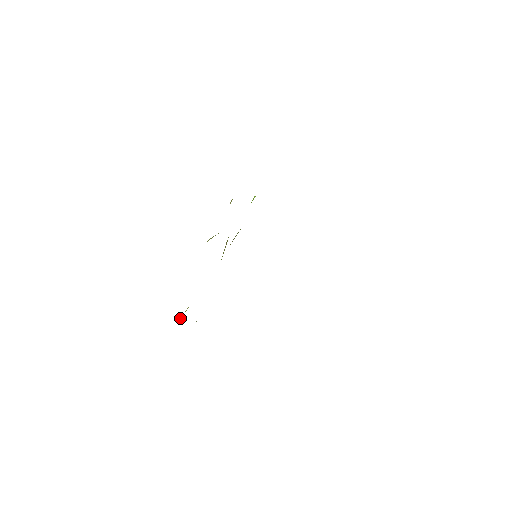
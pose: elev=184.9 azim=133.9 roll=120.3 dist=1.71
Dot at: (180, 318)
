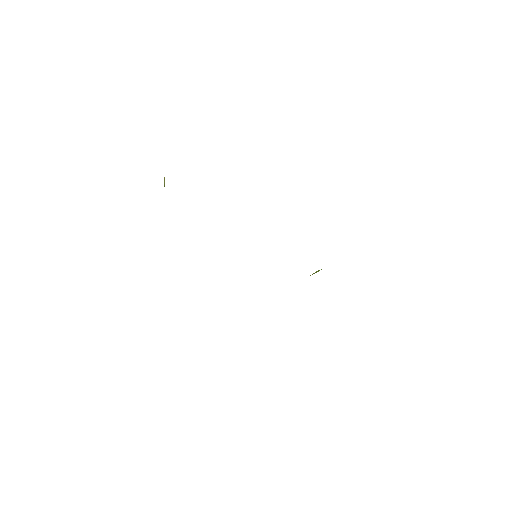
Dot at: occluded
